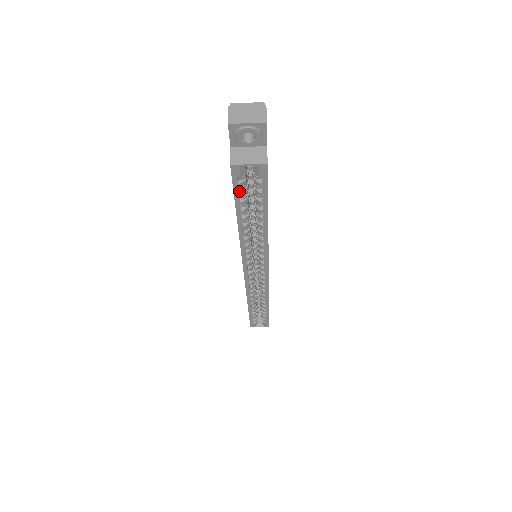
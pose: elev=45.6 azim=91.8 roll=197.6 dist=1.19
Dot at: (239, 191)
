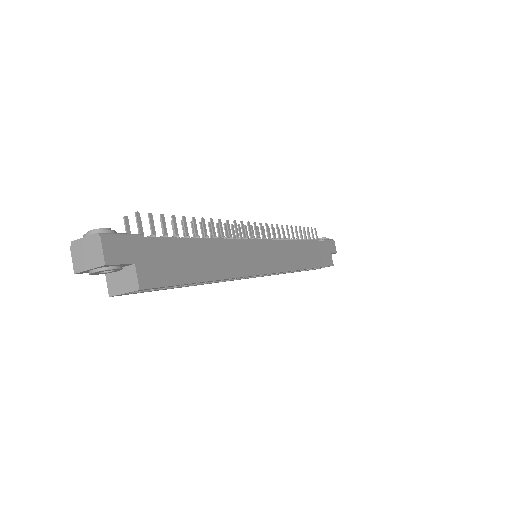
Dot at: (150, 289)
